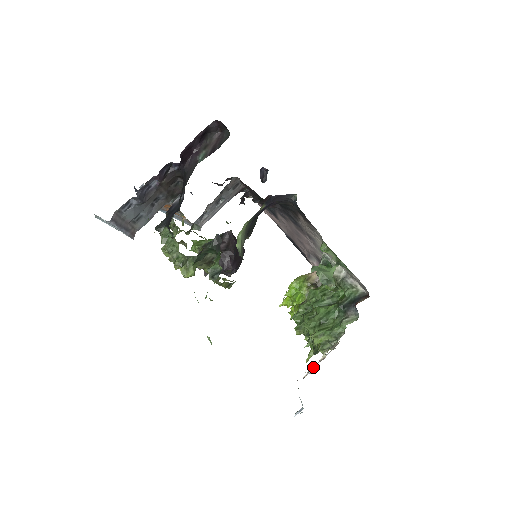
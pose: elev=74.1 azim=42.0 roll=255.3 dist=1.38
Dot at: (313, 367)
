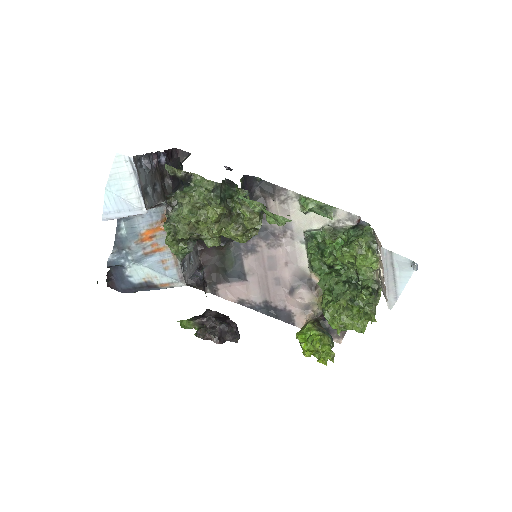
Dot at: (384, 295)
